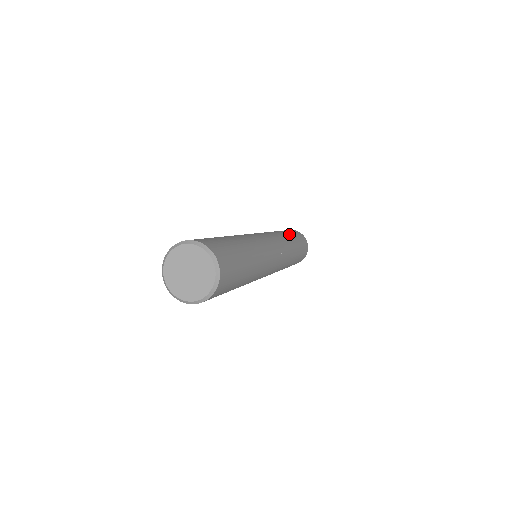
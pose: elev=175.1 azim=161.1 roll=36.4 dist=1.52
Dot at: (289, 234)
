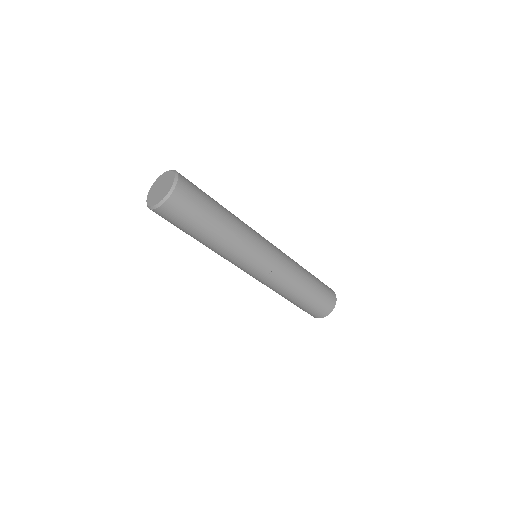
Dot at: occluded
